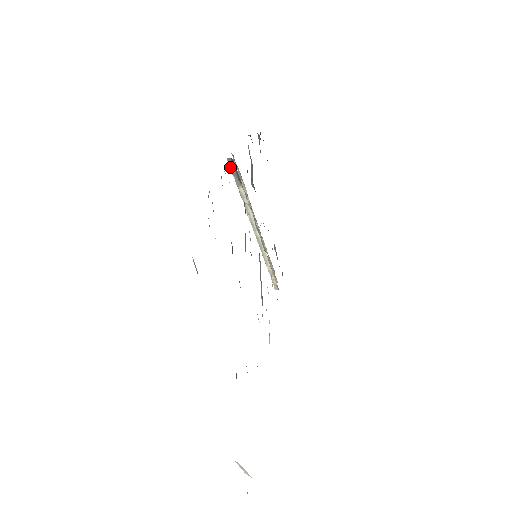
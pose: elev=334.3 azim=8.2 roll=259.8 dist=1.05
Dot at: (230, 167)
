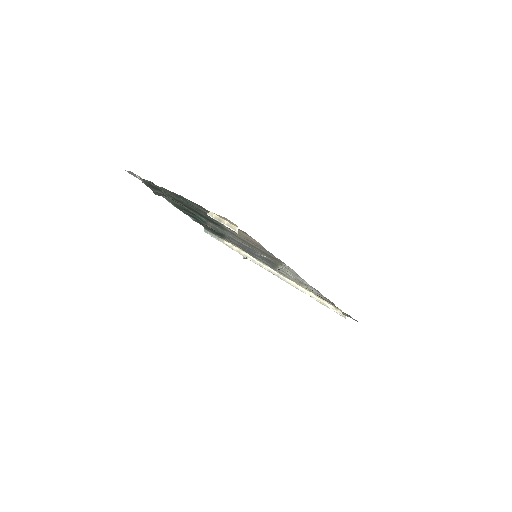
Dot at: (210, 235)
